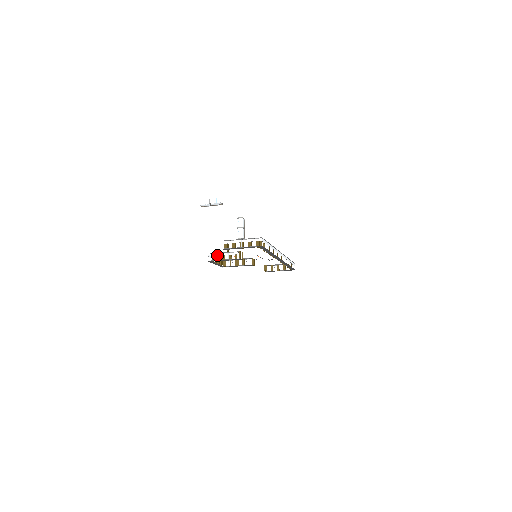
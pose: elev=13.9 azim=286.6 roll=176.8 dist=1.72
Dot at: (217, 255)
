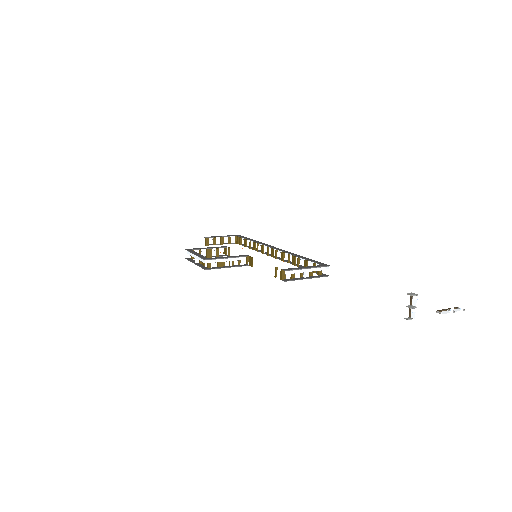
Dot at: (218, 261)
